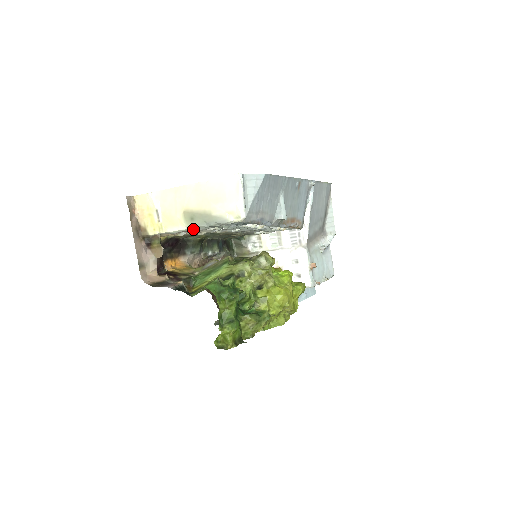
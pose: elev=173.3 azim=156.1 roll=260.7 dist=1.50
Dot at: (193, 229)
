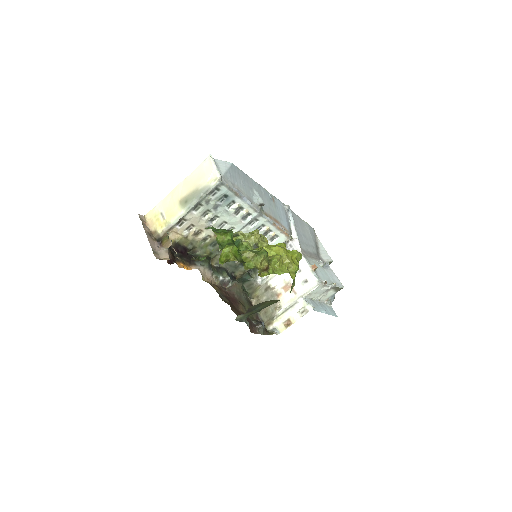
Dot at: (190, 214)
